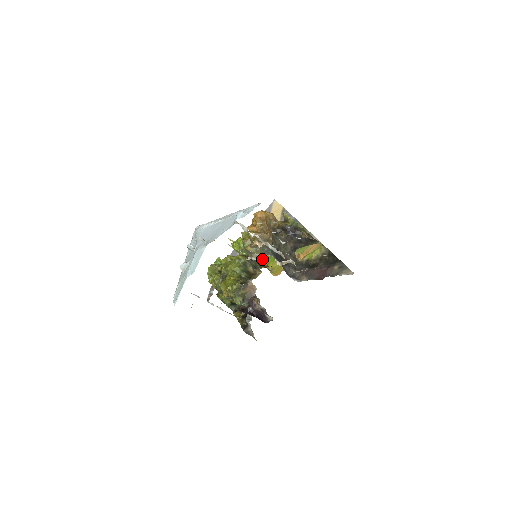
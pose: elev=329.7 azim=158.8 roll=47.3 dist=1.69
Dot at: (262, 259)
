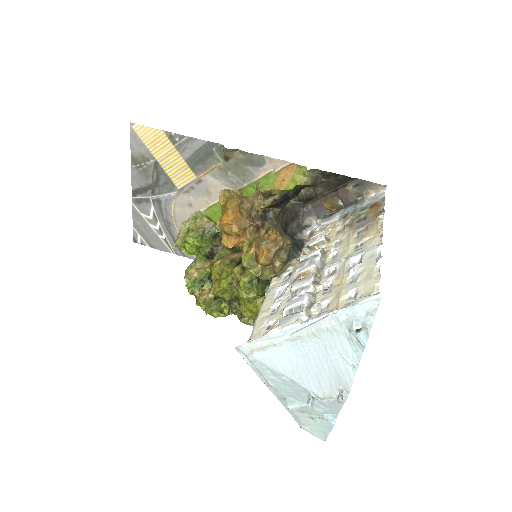
Dot at: occluded
